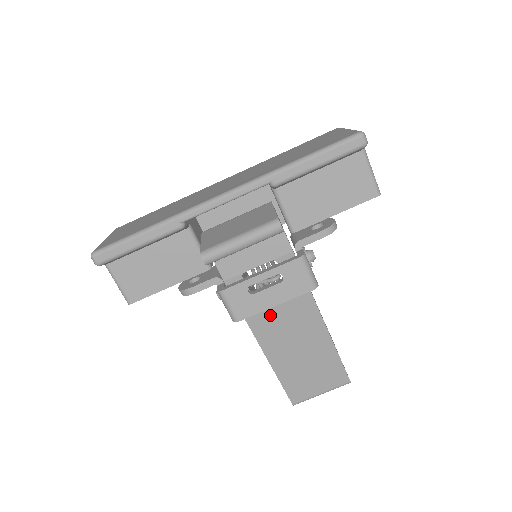
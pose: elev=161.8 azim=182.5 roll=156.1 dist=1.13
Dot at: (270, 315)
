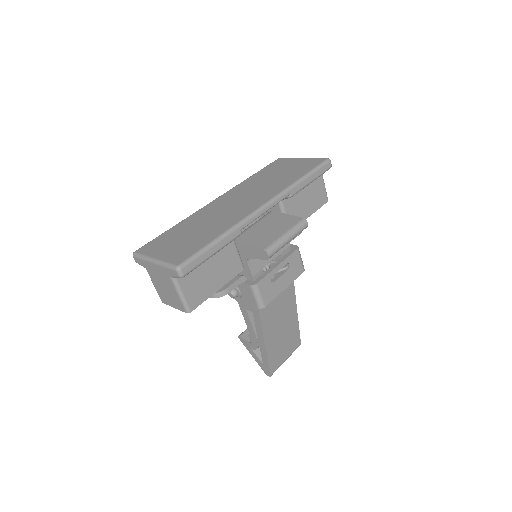
Dot at: occluded
